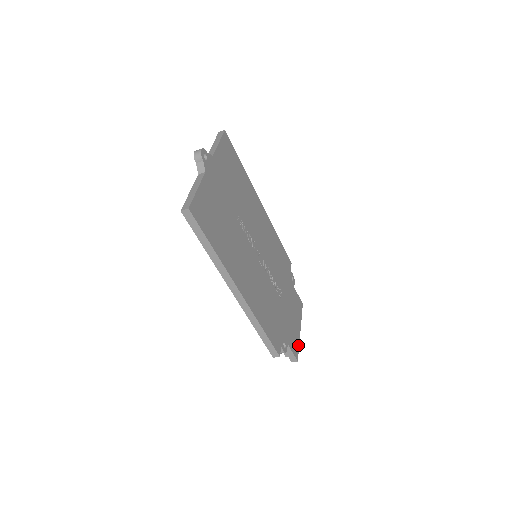
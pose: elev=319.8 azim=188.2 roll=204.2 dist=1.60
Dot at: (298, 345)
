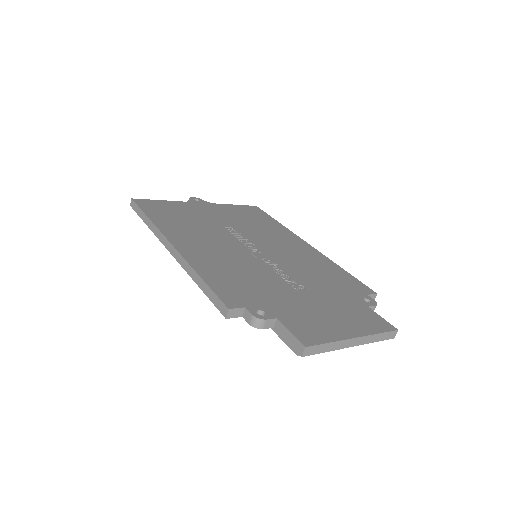
Dot at: (327, 340)
